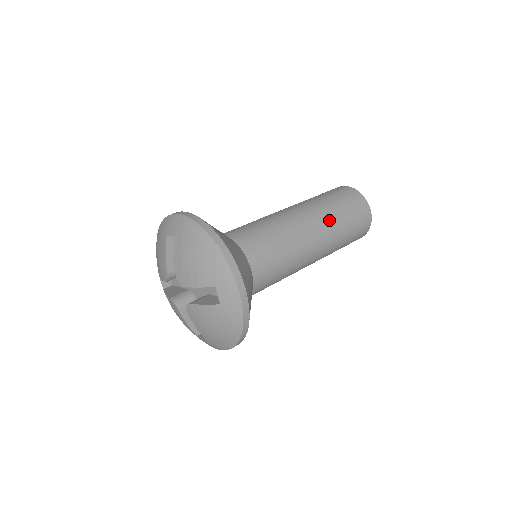
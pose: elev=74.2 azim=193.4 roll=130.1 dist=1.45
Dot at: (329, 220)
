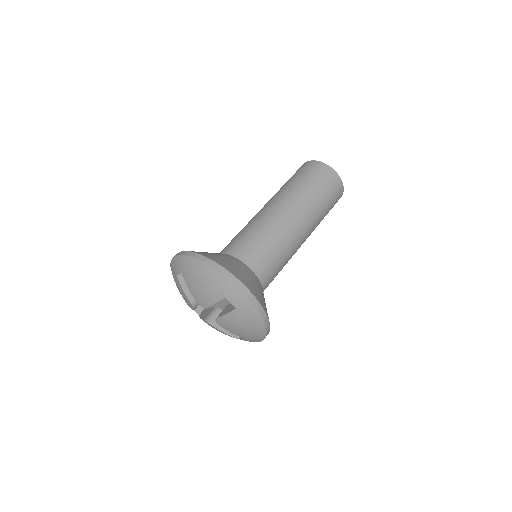
Dot at: (301, 199)
